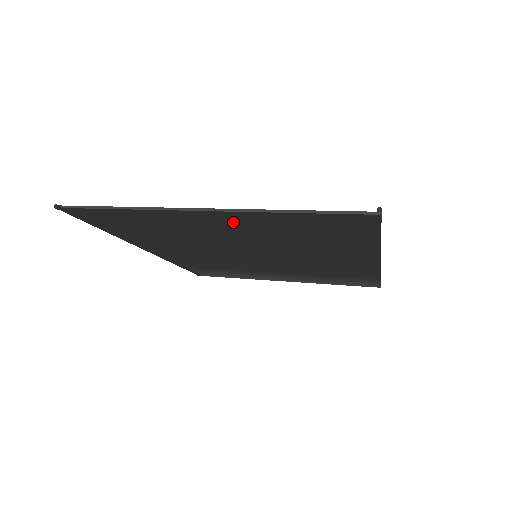
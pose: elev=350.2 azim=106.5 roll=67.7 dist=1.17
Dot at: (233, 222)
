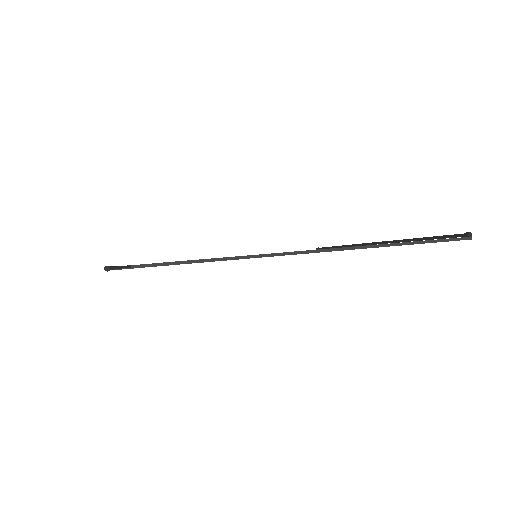
Dot at: occluded
